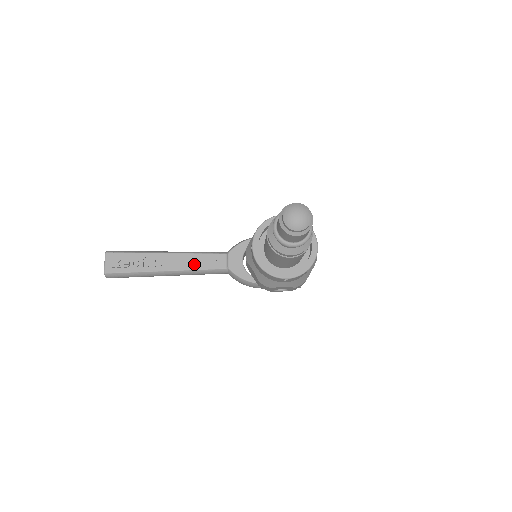
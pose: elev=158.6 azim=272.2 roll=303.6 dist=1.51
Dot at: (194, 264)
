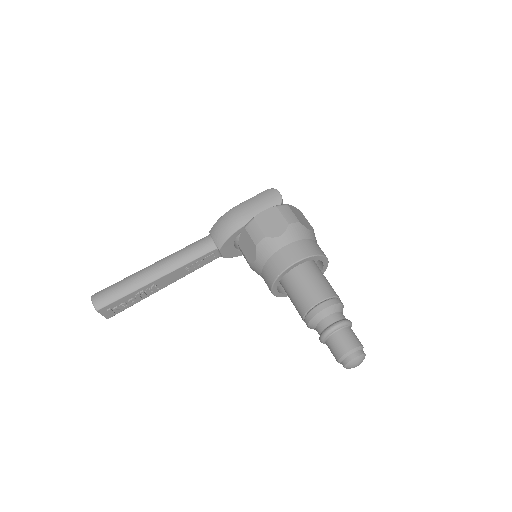
Dot at: (189, 271)
